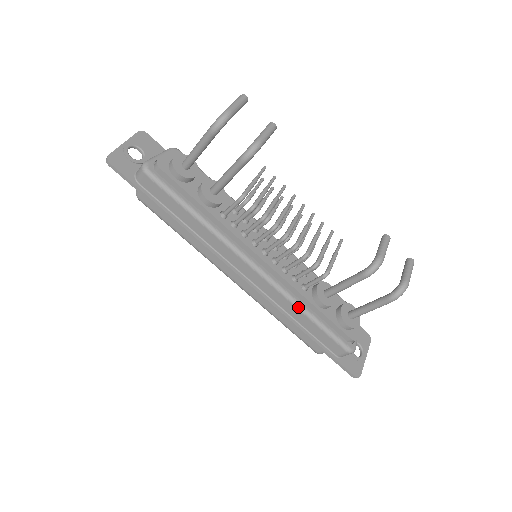
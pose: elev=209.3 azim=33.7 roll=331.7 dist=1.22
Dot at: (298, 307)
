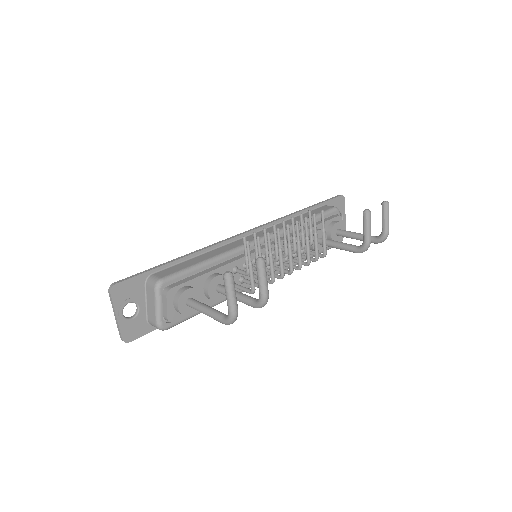
Dot at: occluded
